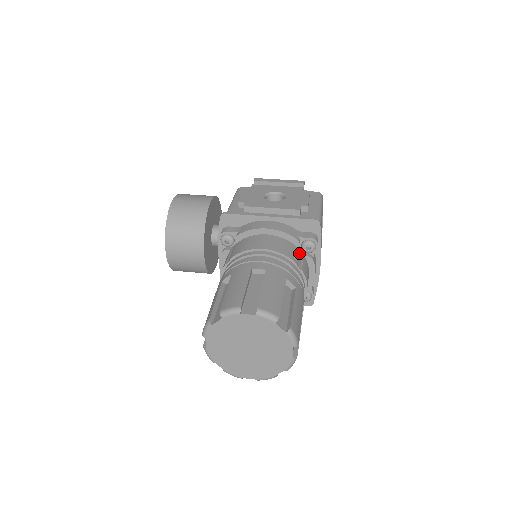
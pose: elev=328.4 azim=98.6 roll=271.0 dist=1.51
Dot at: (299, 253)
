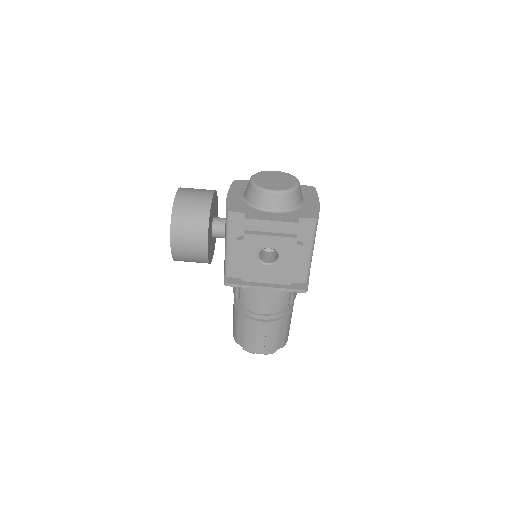
Dot at: occluded
